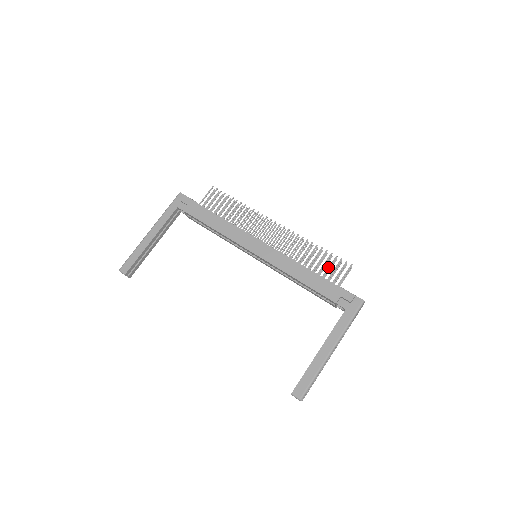
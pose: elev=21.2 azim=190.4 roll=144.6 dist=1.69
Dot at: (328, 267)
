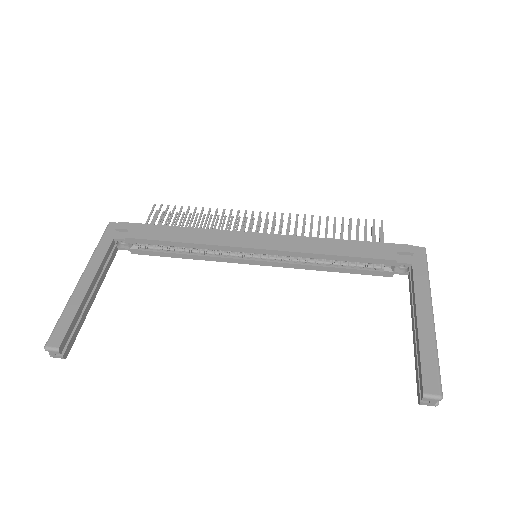
Dot at: (357, 232)
